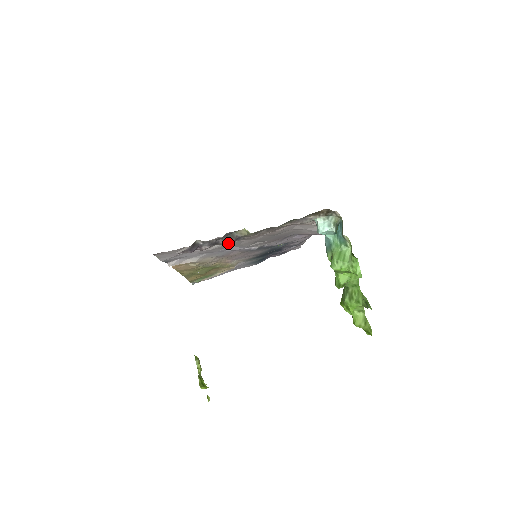
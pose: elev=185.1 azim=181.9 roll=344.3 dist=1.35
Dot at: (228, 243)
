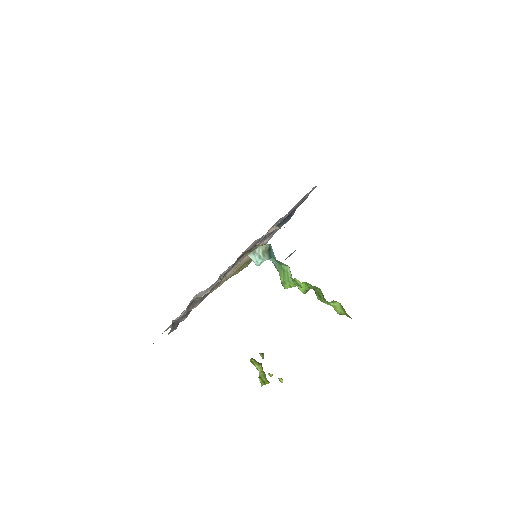
Dot at: occluded
